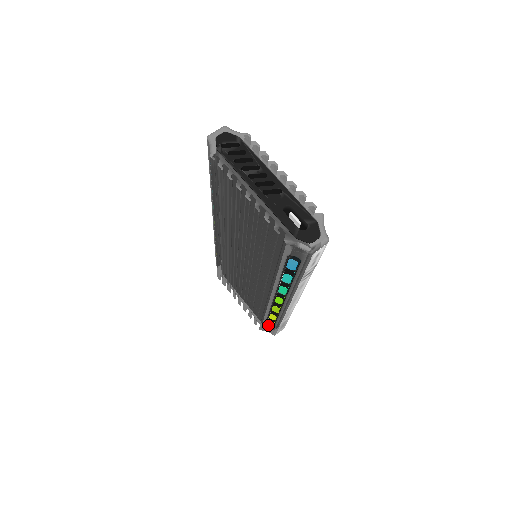
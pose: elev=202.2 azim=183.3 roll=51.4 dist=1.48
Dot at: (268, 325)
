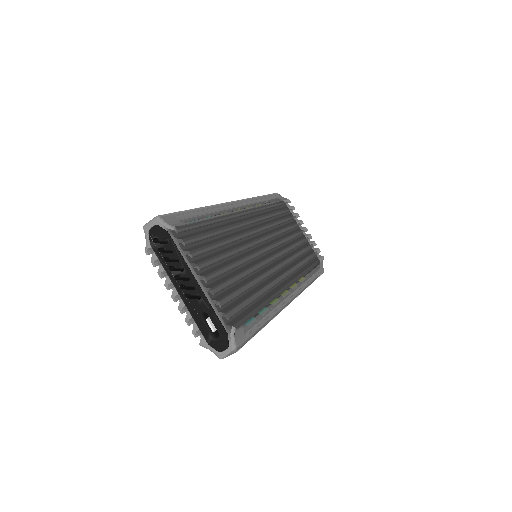
Dot at: occluded
